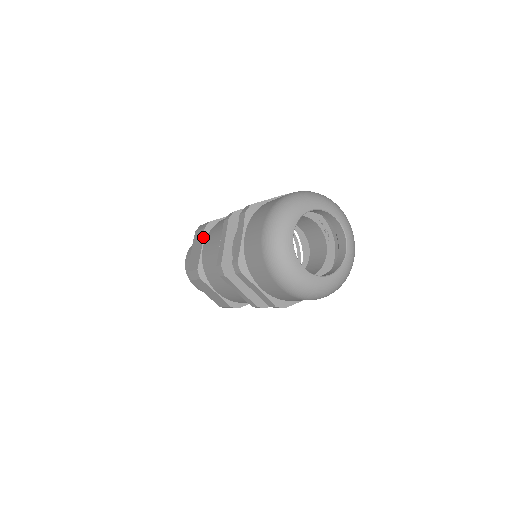
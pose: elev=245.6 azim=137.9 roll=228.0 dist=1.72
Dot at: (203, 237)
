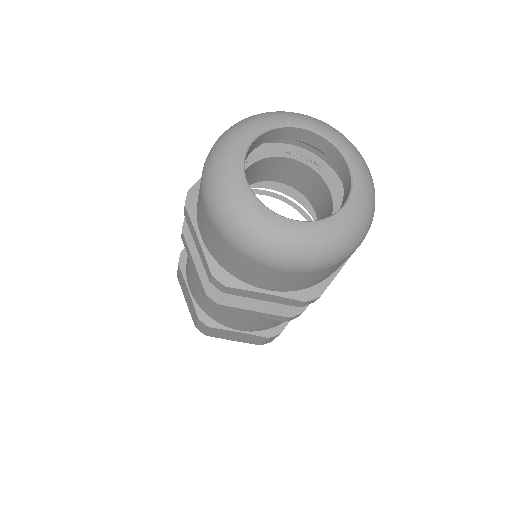
Dot at: (182, 275)
